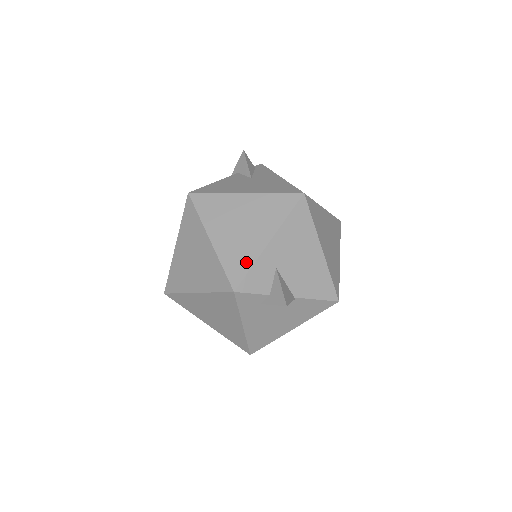
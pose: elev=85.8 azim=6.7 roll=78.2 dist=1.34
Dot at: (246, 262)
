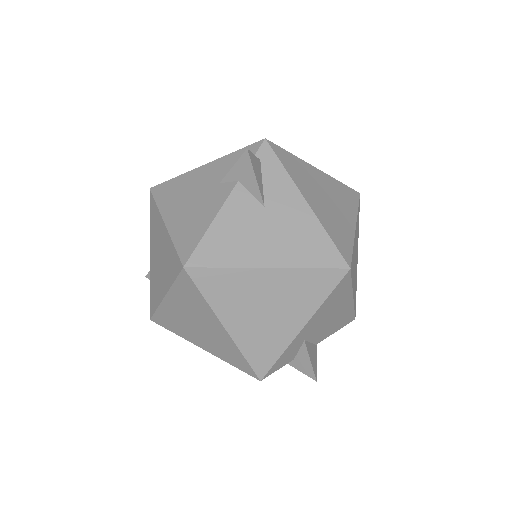
Dot at: (274, 352)
